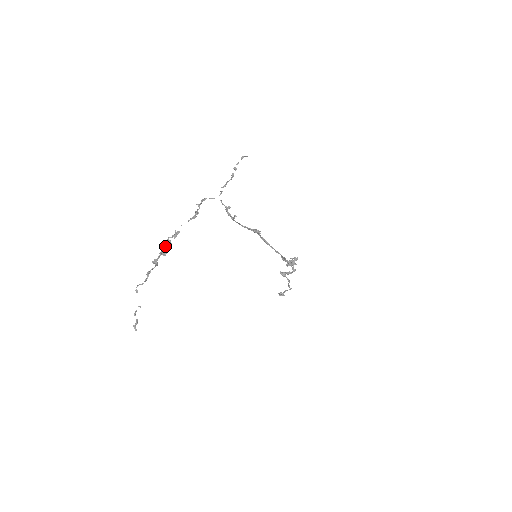
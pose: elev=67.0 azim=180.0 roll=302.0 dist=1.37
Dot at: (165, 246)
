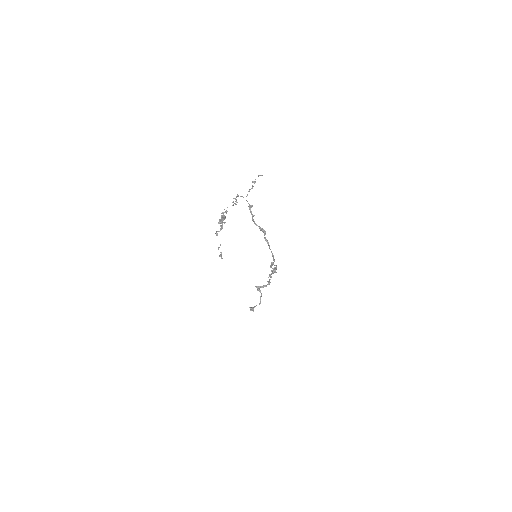
Dot at: (221, 217)
